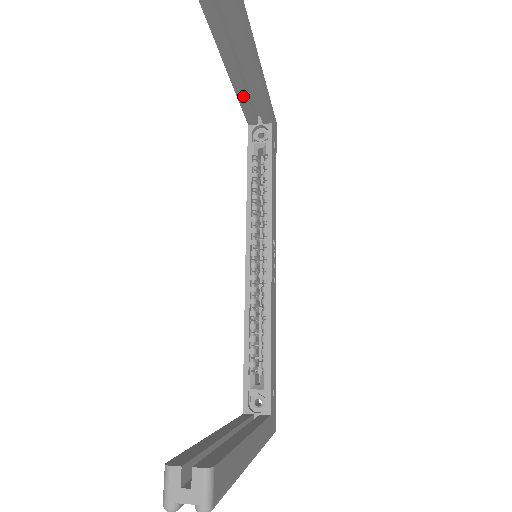
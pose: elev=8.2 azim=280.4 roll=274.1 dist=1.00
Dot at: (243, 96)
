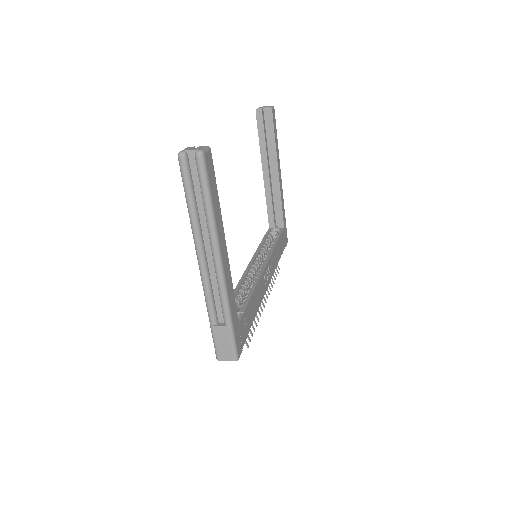
Dot at: (269, 197)
